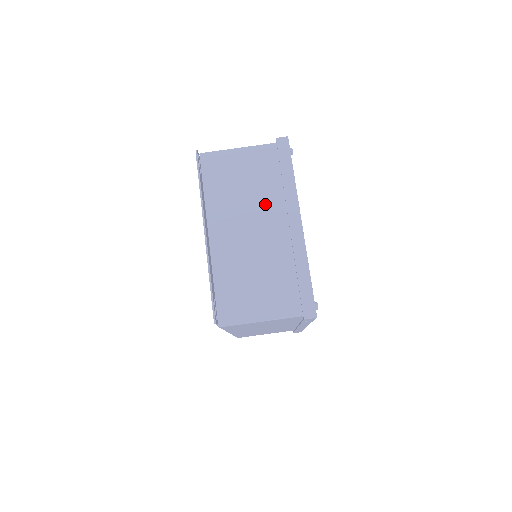
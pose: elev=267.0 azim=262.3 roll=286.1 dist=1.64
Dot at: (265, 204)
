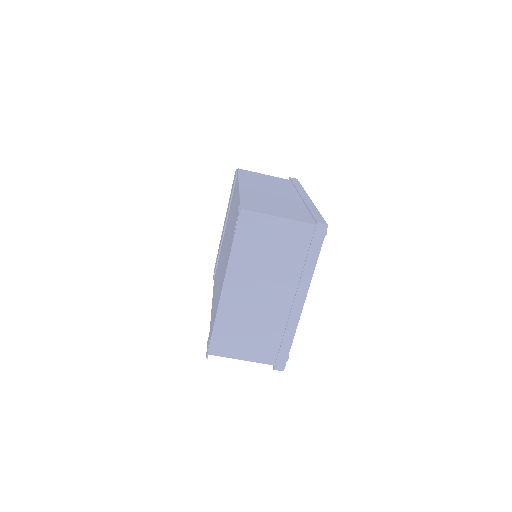
Dot at: (281, 277)
